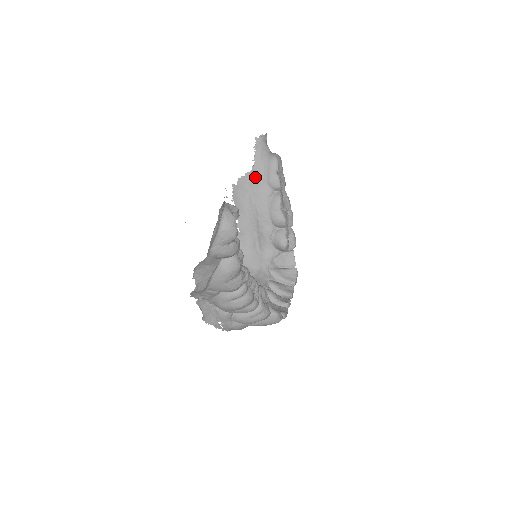
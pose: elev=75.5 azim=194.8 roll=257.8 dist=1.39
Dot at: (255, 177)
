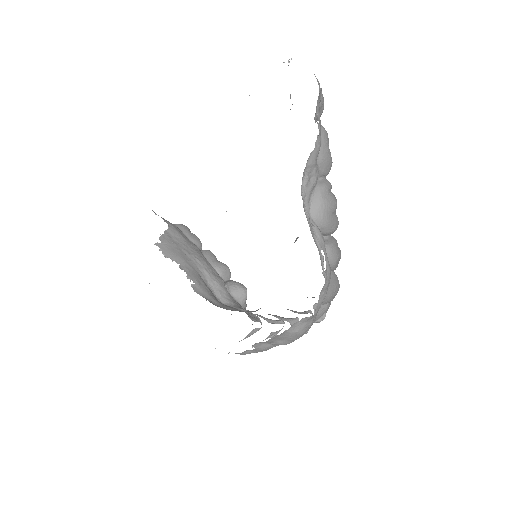
Dot at: (176, 233)
